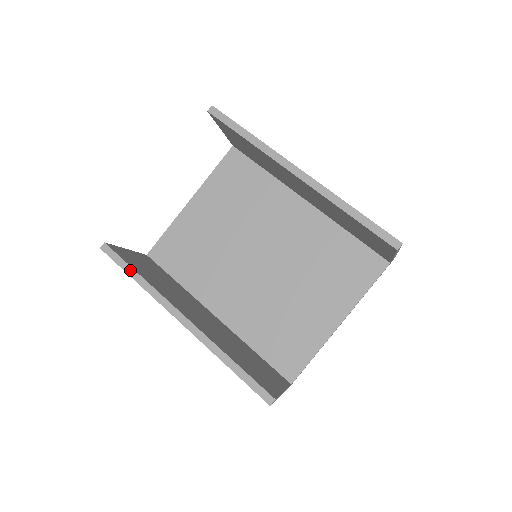
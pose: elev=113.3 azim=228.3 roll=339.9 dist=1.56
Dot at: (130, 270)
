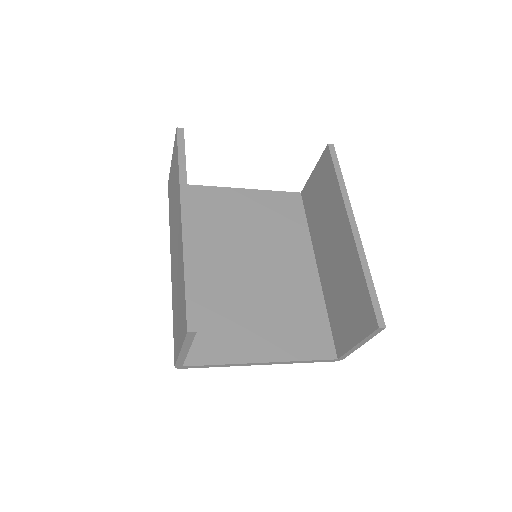
Dot at: (183, 157)
